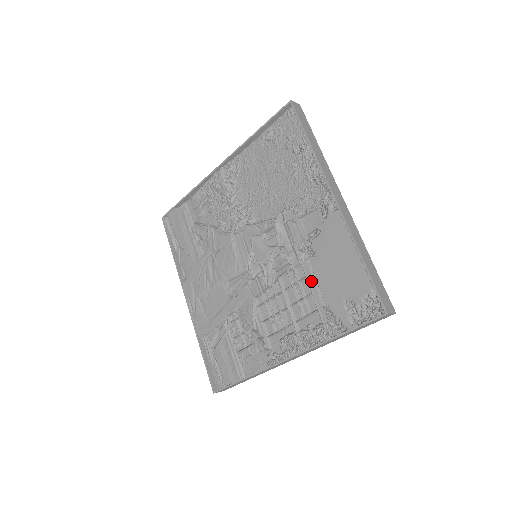
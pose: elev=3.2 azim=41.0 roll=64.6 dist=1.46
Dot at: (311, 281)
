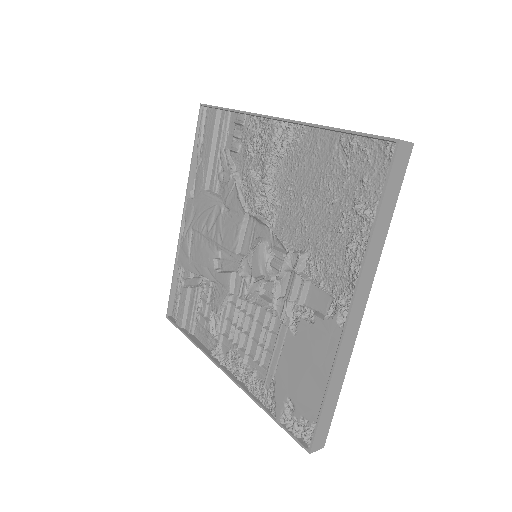
Dot at: (278, 346)
